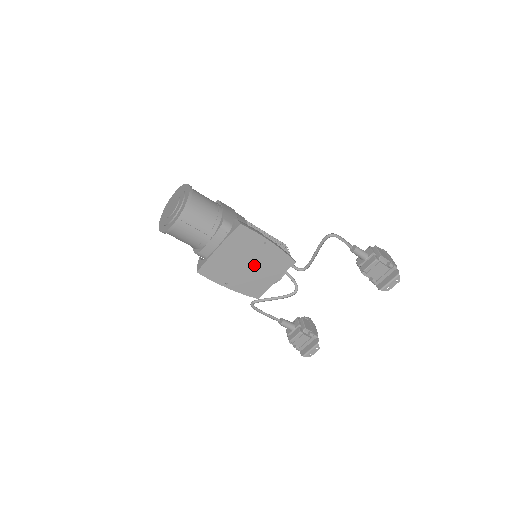
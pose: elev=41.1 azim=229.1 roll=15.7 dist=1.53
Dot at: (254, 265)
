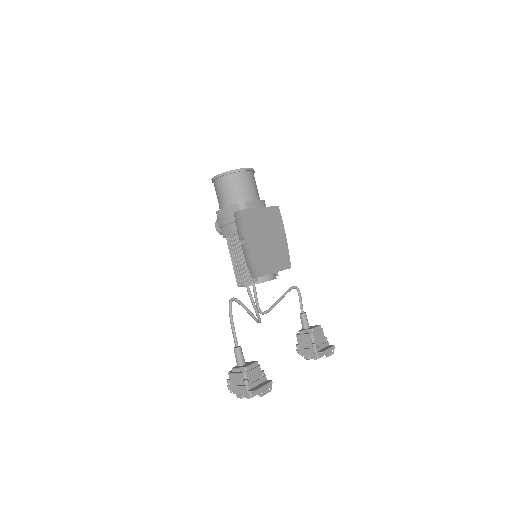
Dot at: (271, 244)
